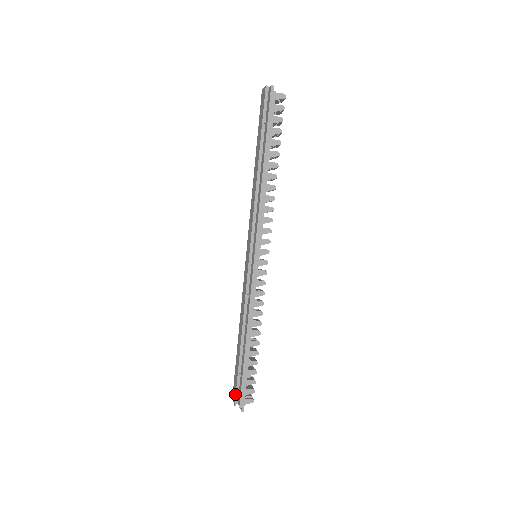
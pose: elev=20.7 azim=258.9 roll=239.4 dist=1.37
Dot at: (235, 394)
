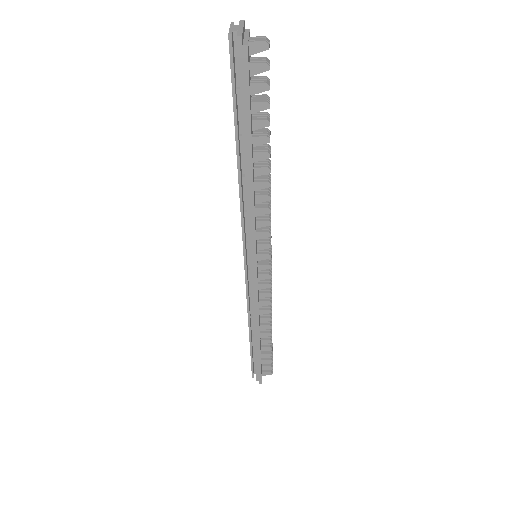
Dot at: (251, 370)
